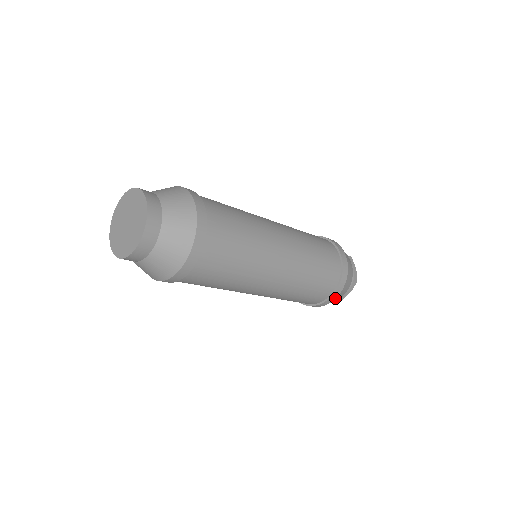
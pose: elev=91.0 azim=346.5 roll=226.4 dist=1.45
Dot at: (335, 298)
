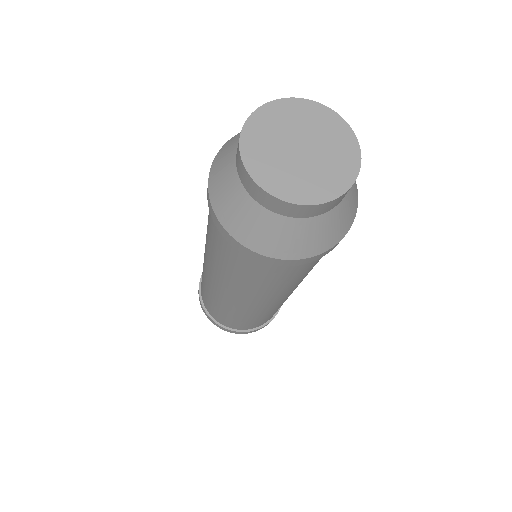
Dot at: occluded
